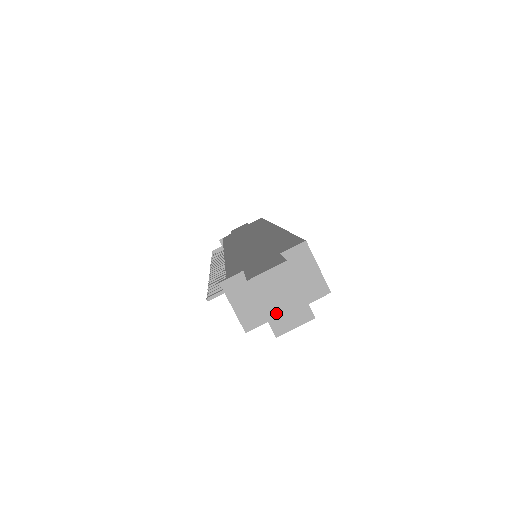
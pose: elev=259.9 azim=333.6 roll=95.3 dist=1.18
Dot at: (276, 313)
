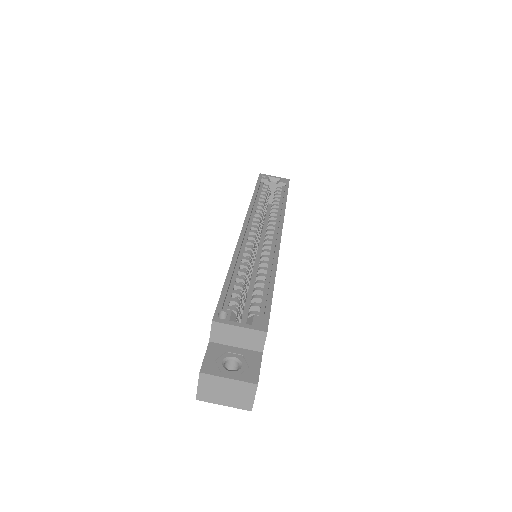
Dot at: (233, 401)
